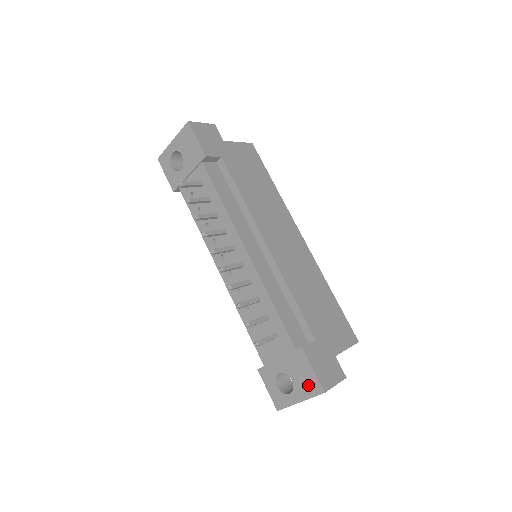
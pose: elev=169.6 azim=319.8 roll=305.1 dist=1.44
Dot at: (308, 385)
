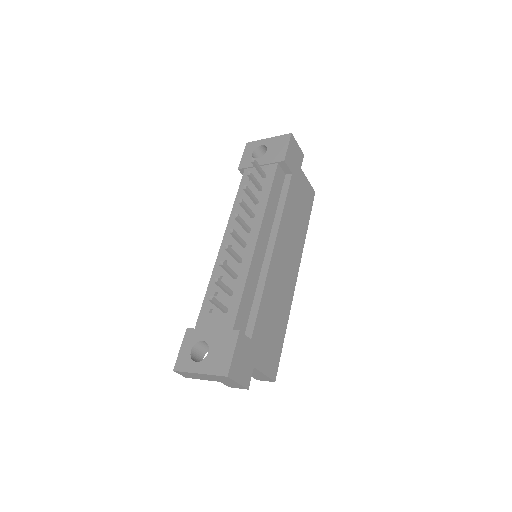
Dot at: (219, 363)
